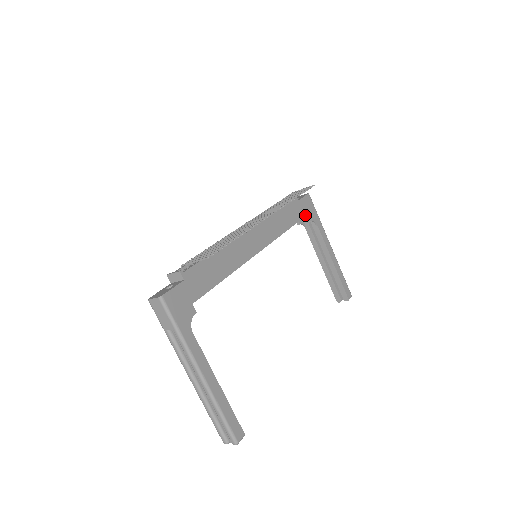
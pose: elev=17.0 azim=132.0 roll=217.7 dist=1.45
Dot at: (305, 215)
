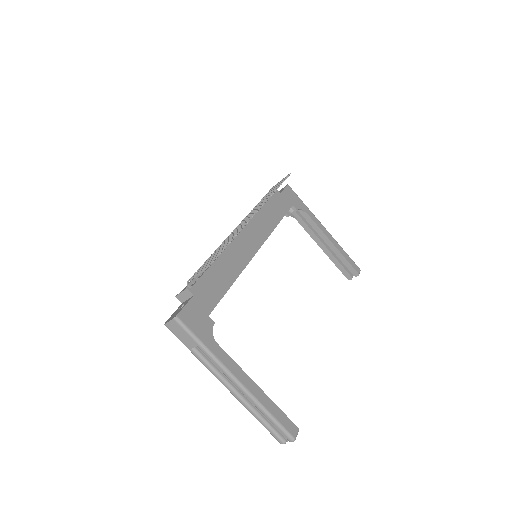
Dot at: (291, 205)
